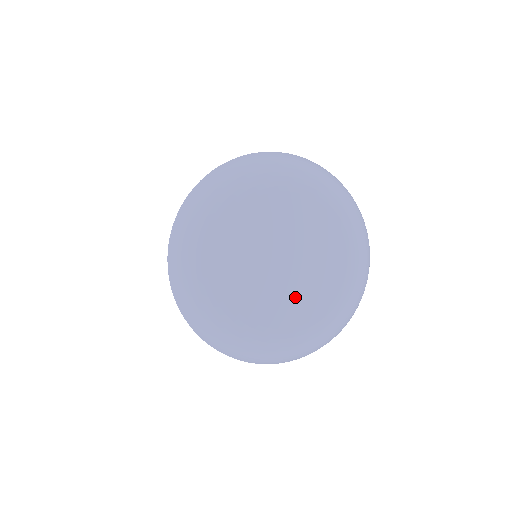
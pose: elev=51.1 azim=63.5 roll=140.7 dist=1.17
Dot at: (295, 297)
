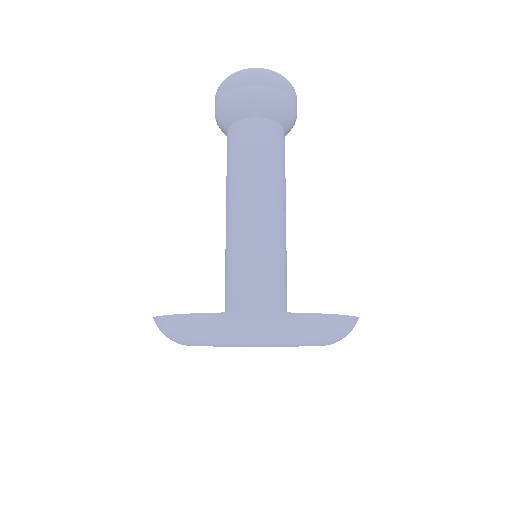
Dot at: occluded
